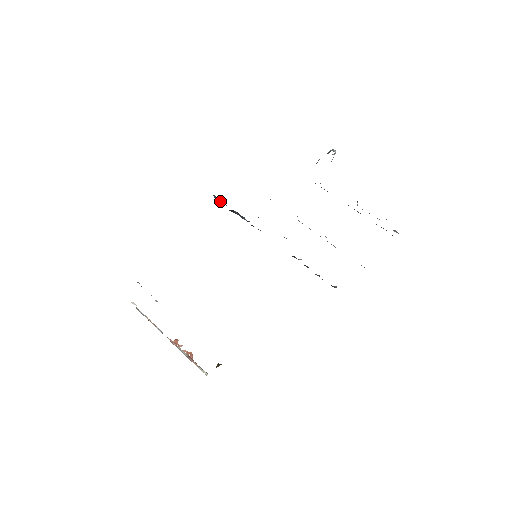
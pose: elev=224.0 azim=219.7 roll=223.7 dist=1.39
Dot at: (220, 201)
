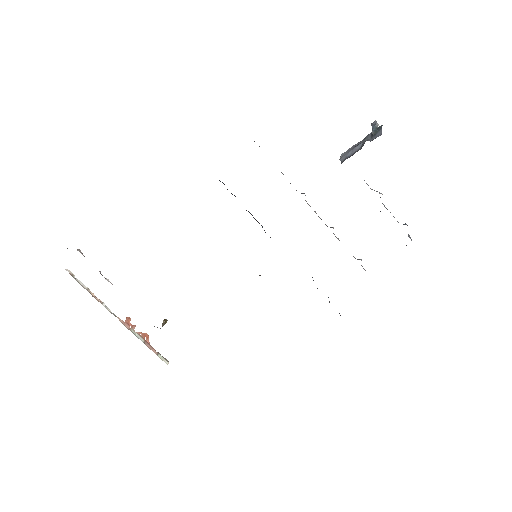
Dot at: occluded
